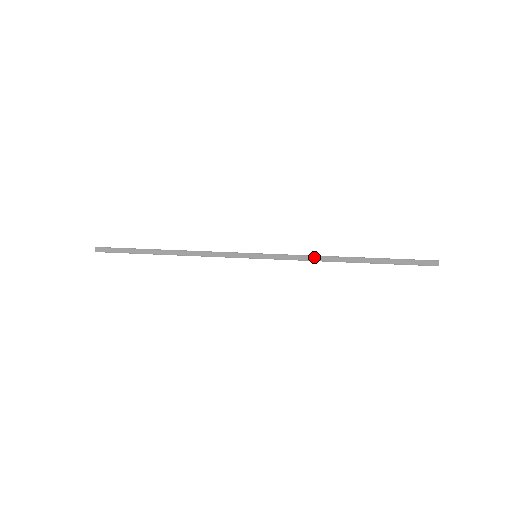
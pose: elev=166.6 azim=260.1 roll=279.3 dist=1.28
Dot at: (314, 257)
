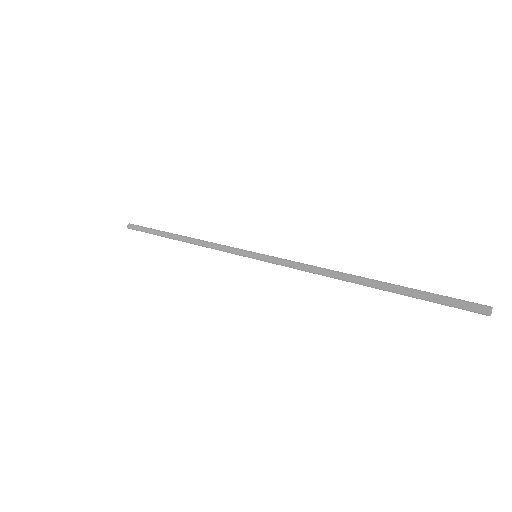
Dot at: (315, 273)
